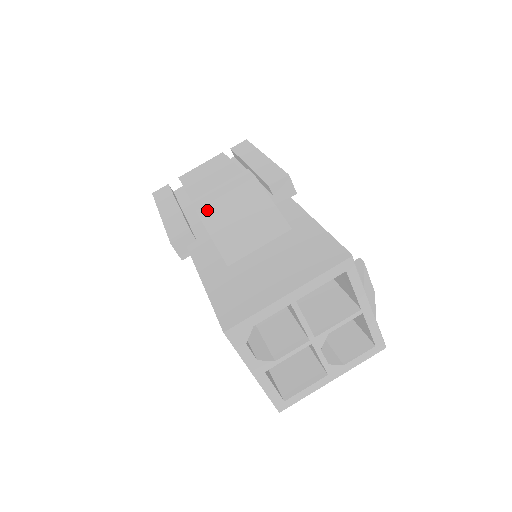
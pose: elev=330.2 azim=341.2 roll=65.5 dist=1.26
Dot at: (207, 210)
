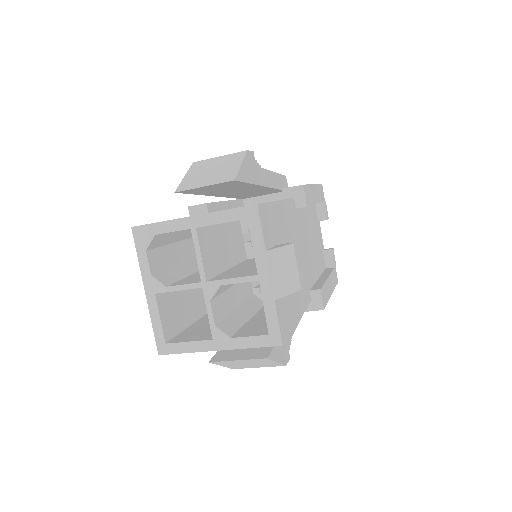
Dot at: (199, 163)
